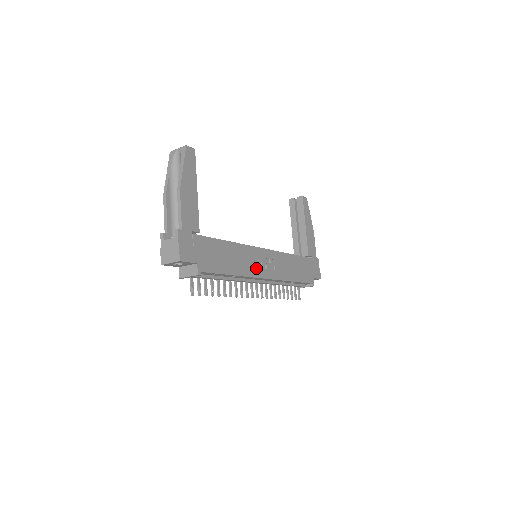
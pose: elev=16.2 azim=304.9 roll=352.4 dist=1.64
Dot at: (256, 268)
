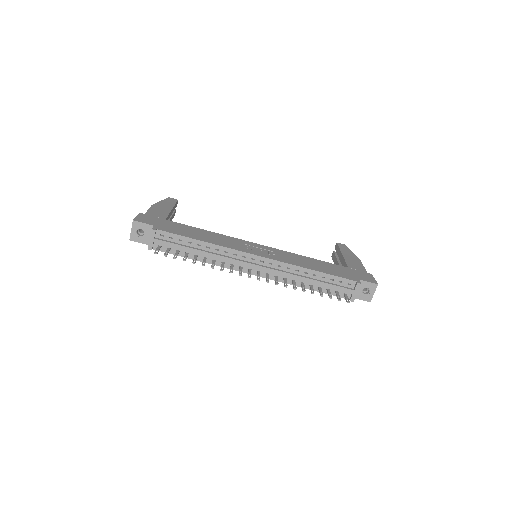
Dot at: (241, 248)
